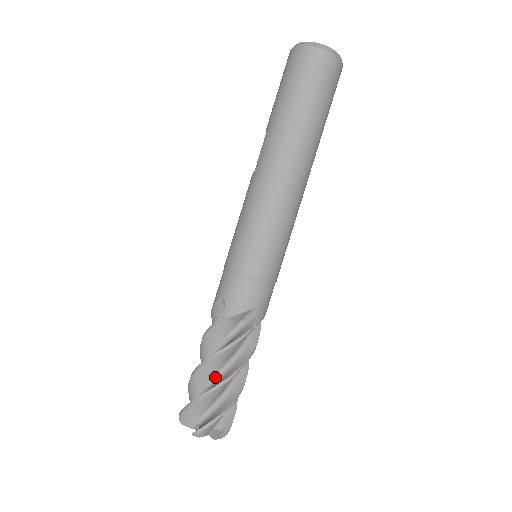
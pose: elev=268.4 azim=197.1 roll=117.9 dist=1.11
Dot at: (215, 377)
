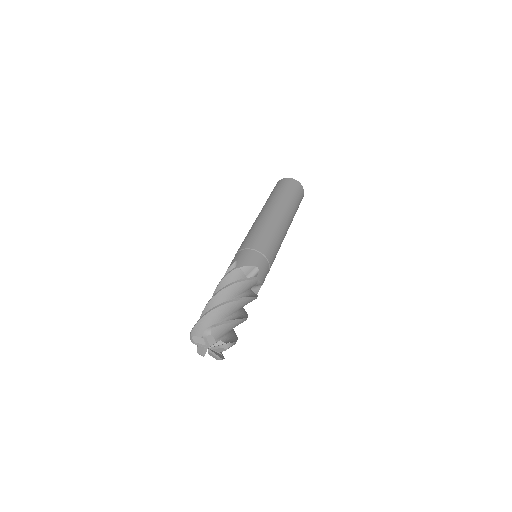
Dot at: occluded
